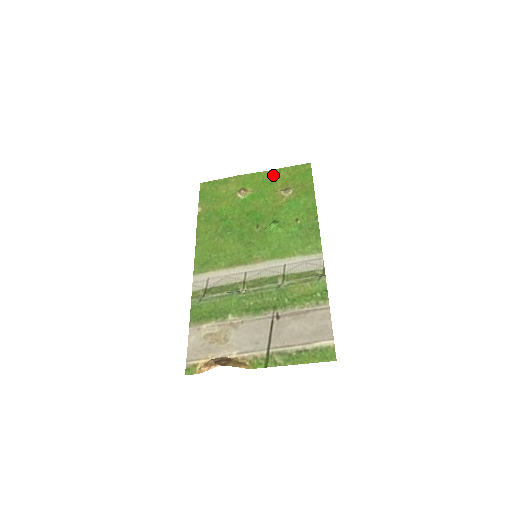
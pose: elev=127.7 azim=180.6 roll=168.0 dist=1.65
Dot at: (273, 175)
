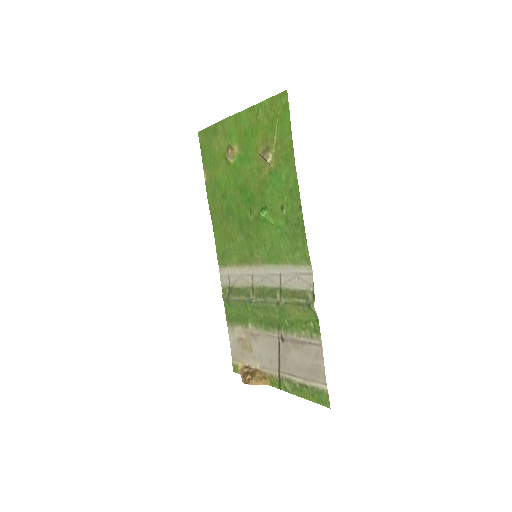
Dot at: (252, 119)
